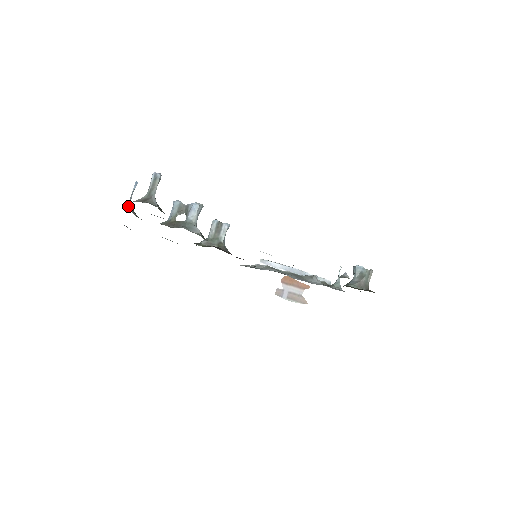
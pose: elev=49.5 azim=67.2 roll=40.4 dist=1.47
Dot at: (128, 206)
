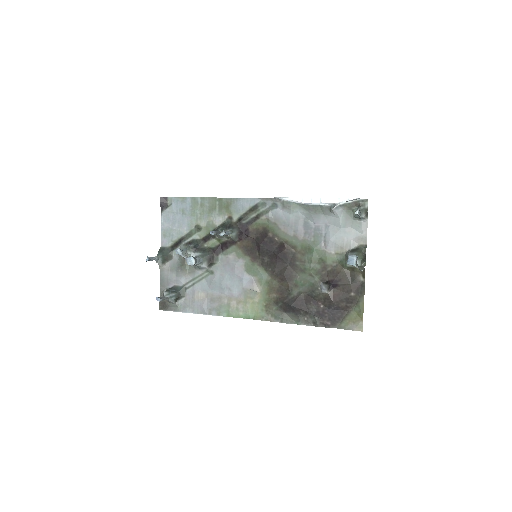
Dot at: (158, 264)
